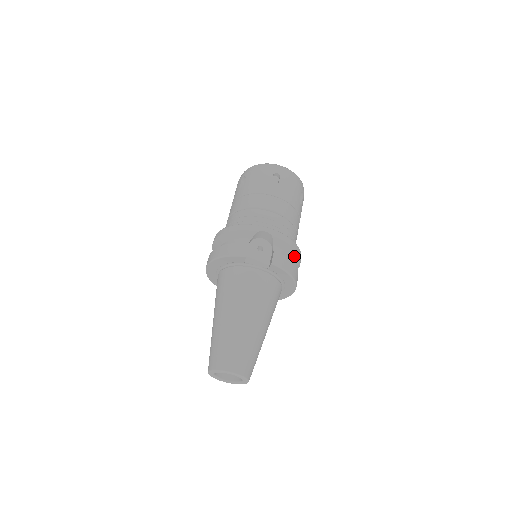
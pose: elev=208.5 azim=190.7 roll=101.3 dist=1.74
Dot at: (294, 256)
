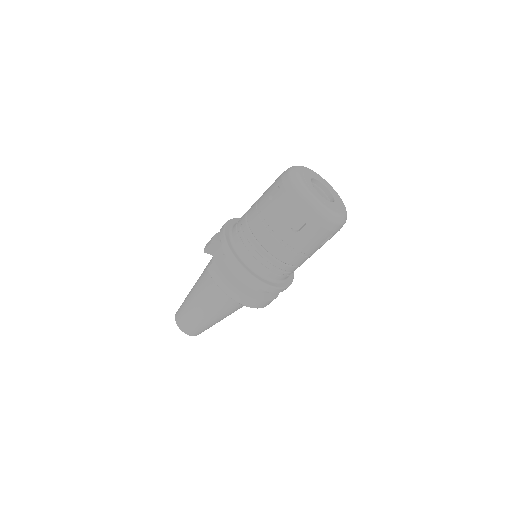
Dot at: (244, 277)
